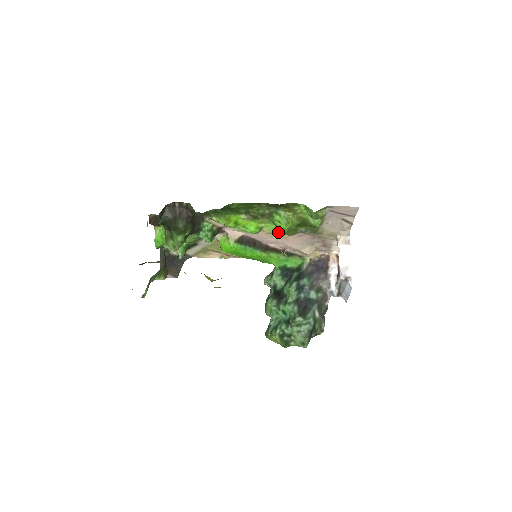
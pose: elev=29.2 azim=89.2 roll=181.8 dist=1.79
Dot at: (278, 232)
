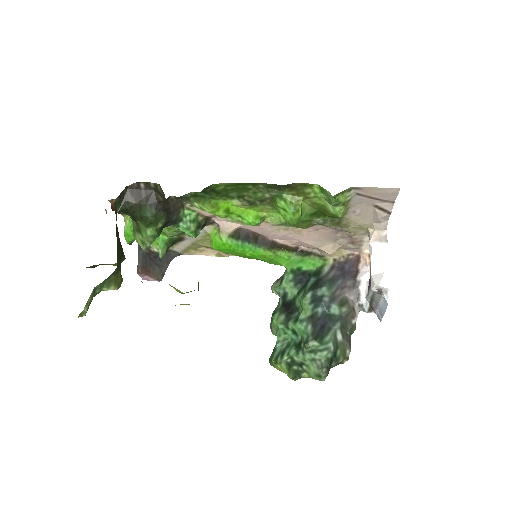
Dot at: (286, 224)
